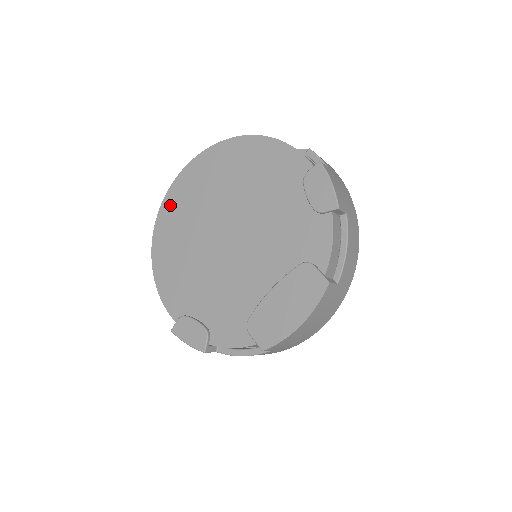
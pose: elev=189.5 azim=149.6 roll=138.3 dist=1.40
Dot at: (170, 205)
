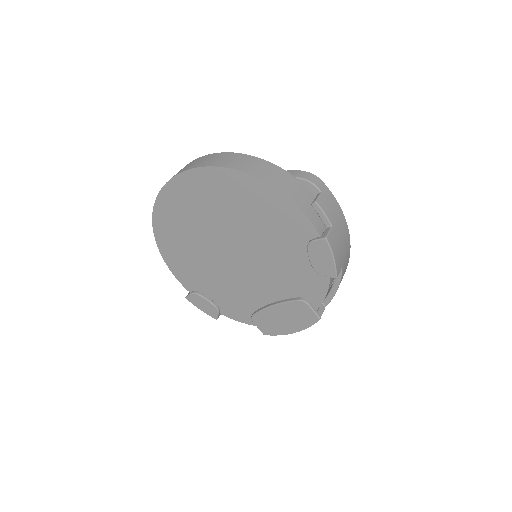
Dot at: (167, 203)
